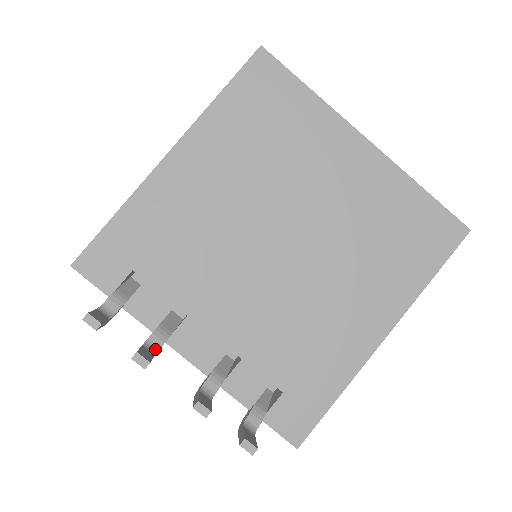
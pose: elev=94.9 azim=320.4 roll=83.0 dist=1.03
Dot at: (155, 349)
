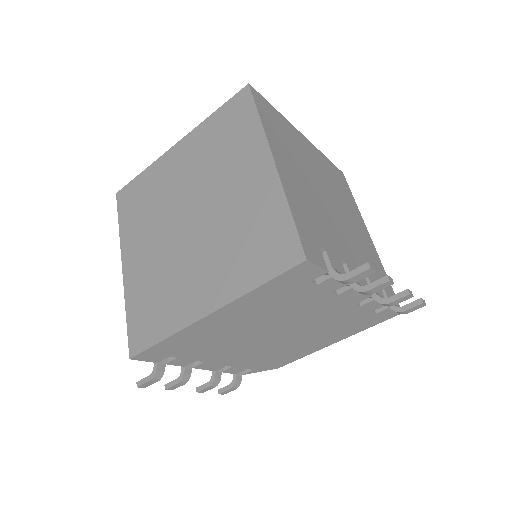
Dot at: occluded
